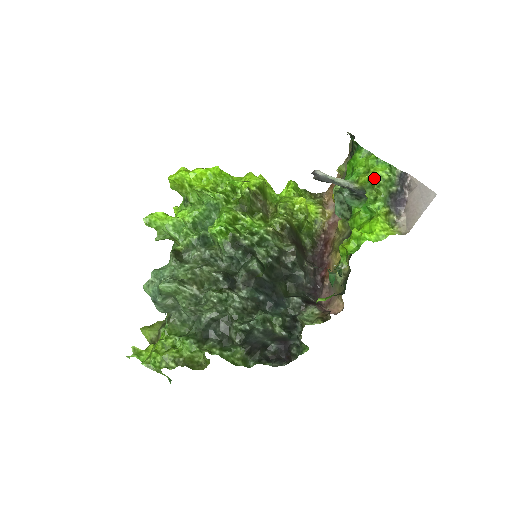
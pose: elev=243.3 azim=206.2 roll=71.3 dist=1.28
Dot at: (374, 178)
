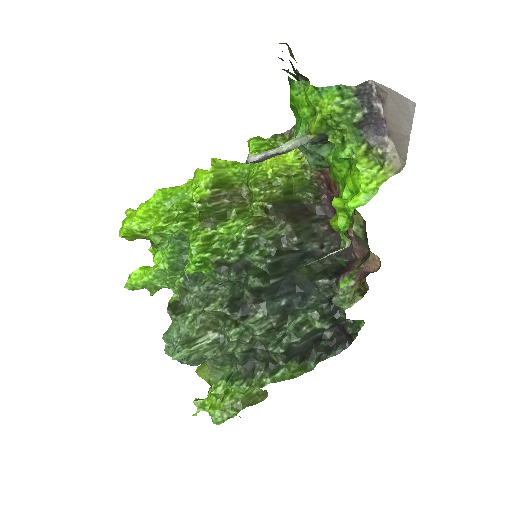
Dot at: (326, 118)
